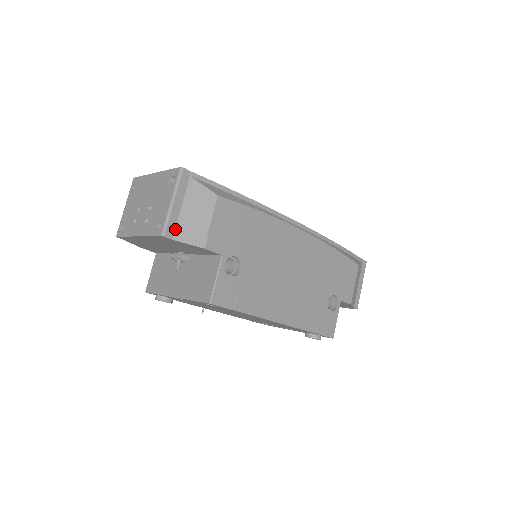
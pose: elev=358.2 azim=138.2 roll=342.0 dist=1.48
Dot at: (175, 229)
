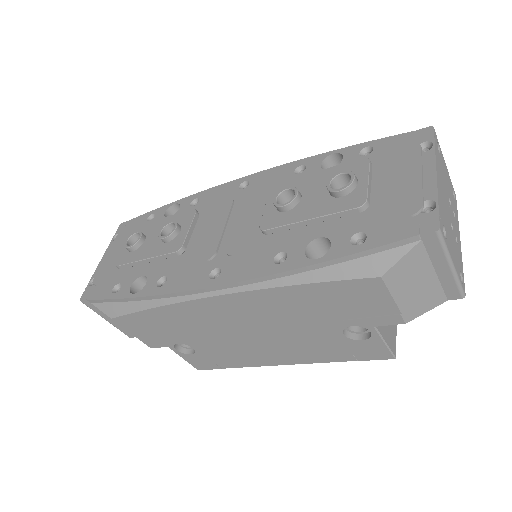
Dot at: (129, 332)
